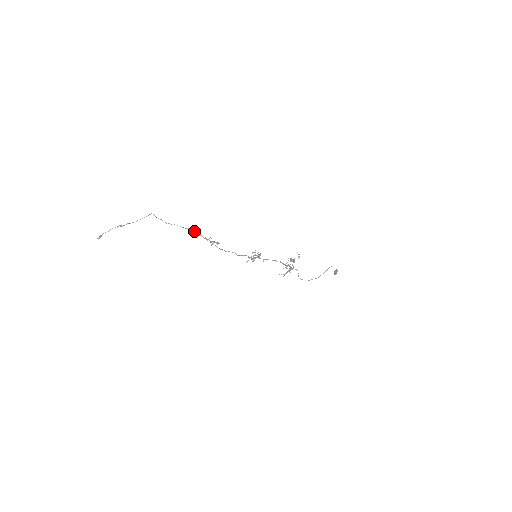
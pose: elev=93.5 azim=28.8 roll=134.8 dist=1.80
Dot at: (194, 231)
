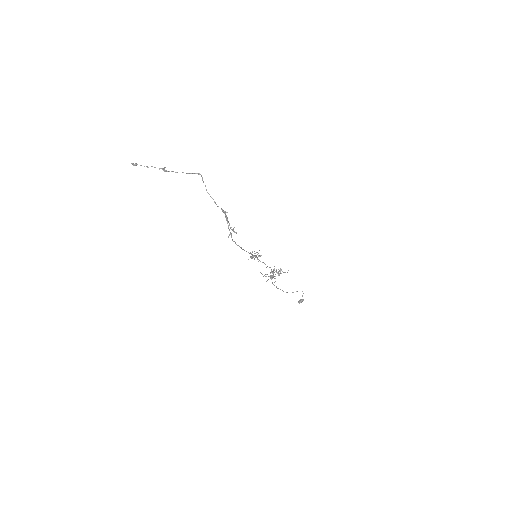
Dot at: (225, 213)
